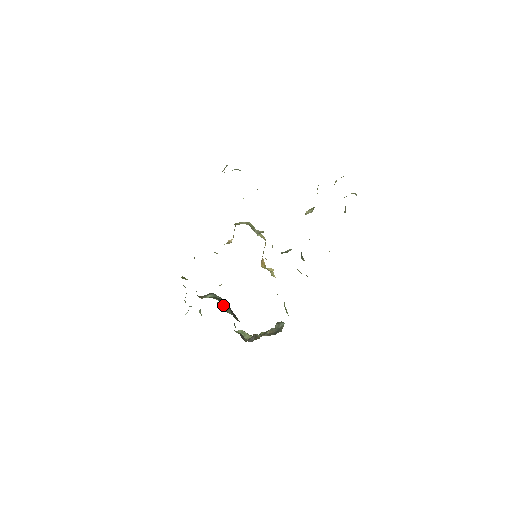
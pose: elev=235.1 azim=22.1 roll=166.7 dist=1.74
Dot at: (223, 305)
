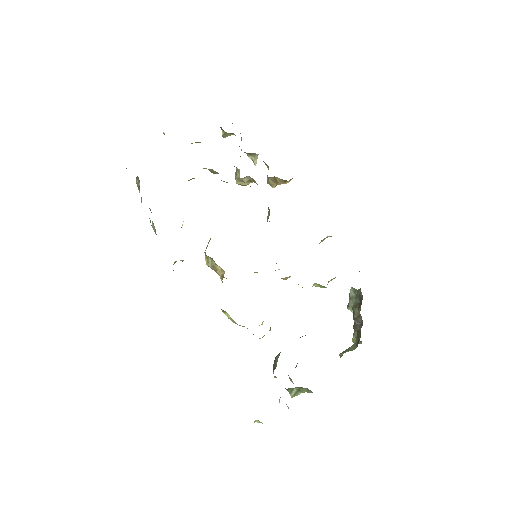
Dot at: occluded
